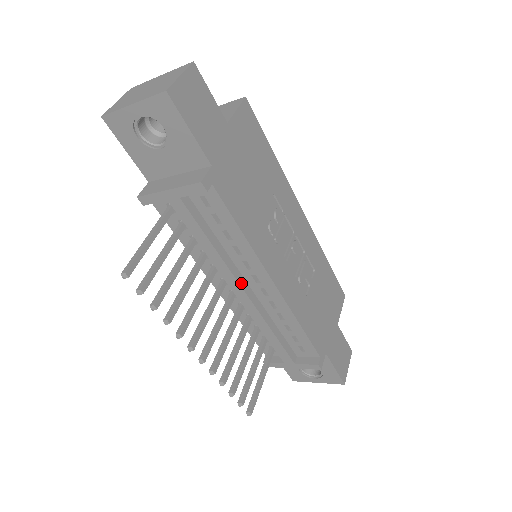
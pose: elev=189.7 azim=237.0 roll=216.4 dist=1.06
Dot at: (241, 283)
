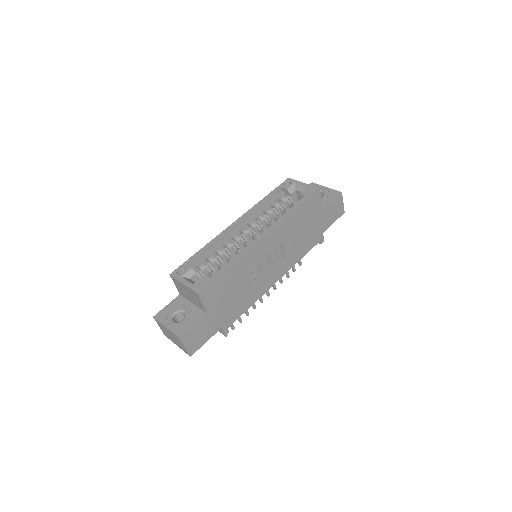
Dot at: occluded
